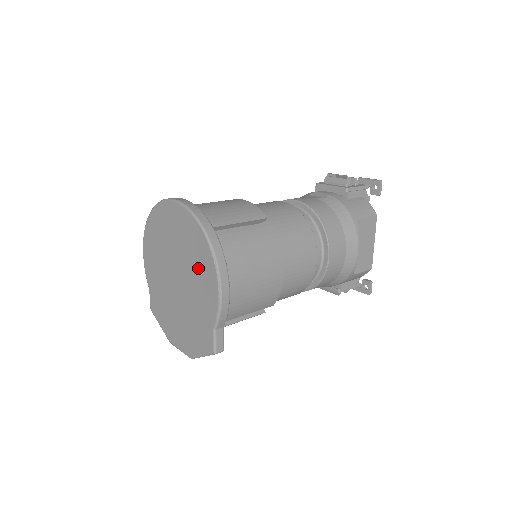
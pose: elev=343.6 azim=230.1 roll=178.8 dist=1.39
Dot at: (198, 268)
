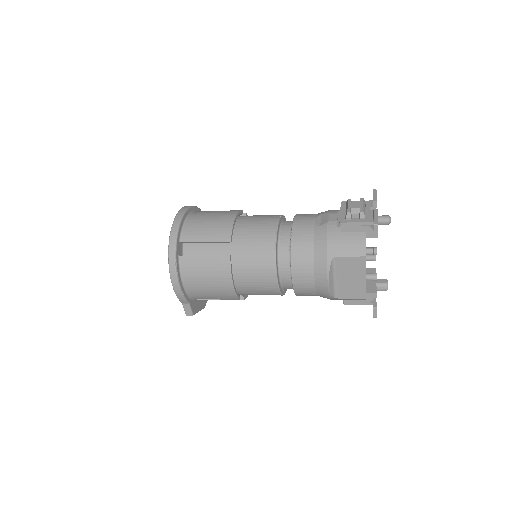
Dot at: occluded
